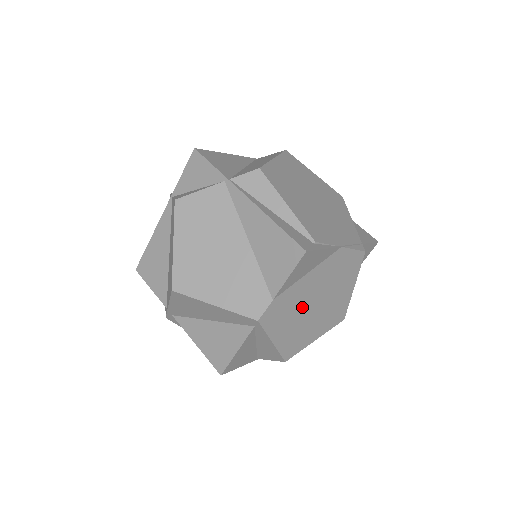
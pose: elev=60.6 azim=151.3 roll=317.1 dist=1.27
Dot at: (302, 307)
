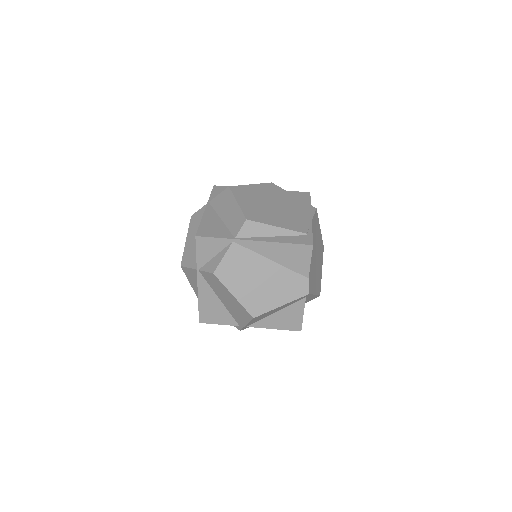
Dot at: (314, 266)
